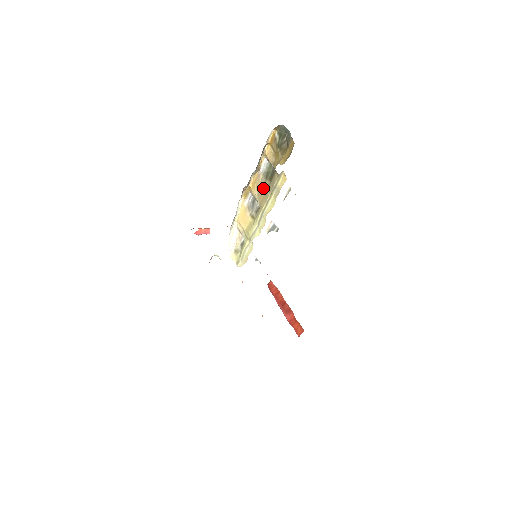
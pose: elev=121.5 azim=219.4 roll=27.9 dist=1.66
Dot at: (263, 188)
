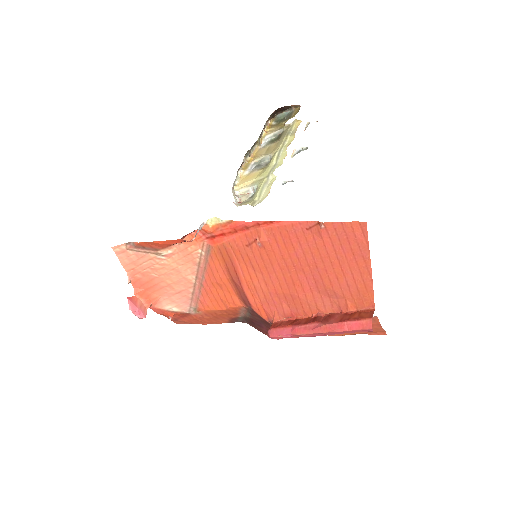
Dot at: (271, 145)
